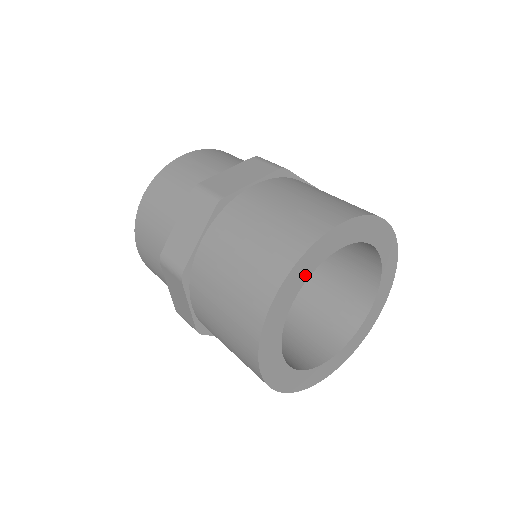
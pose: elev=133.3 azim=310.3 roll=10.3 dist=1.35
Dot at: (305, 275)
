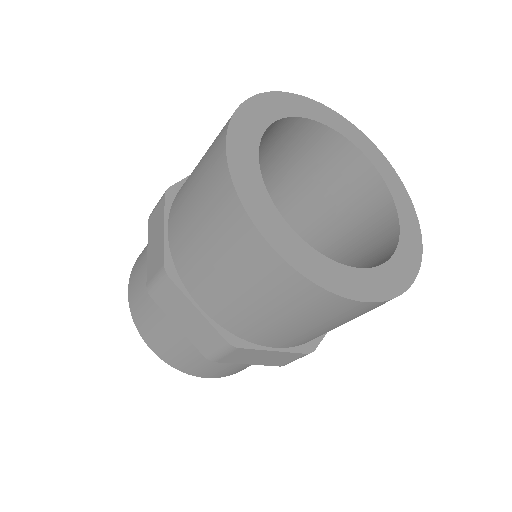
Dot at: (268, 206)
